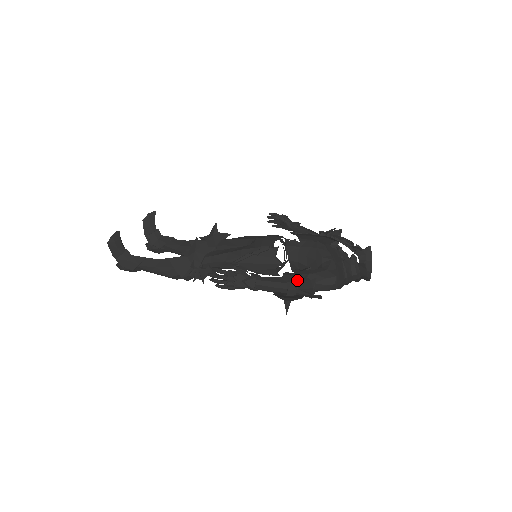
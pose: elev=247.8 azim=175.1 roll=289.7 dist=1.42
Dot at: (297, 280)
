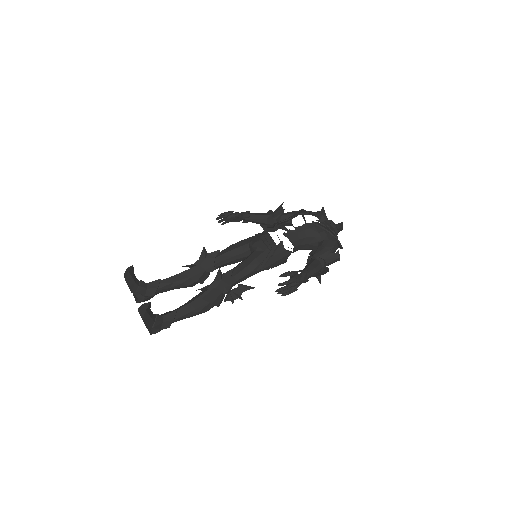
Dot at: (324, 258)
